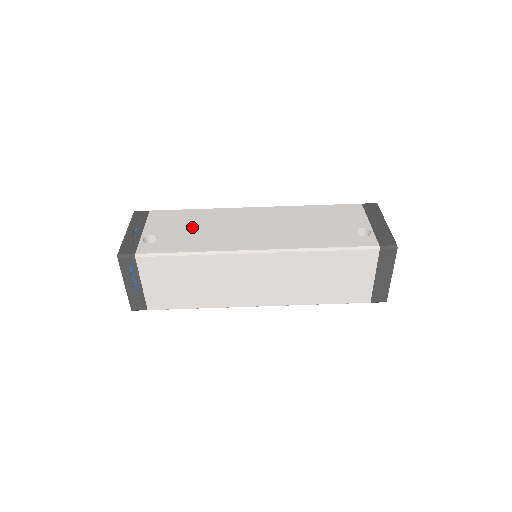
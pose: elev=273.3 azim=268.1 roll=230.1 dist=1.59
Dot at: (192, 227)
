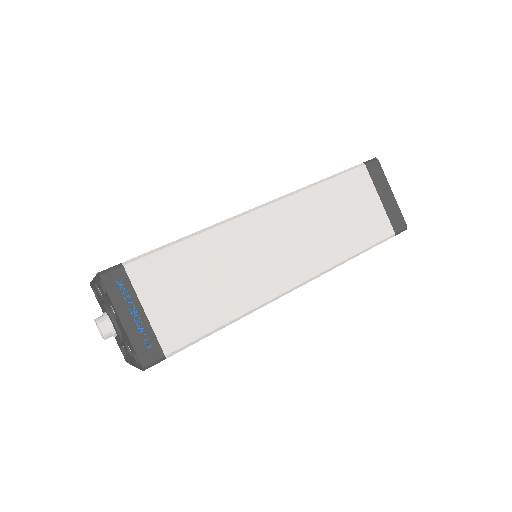
Dot at: occluded
